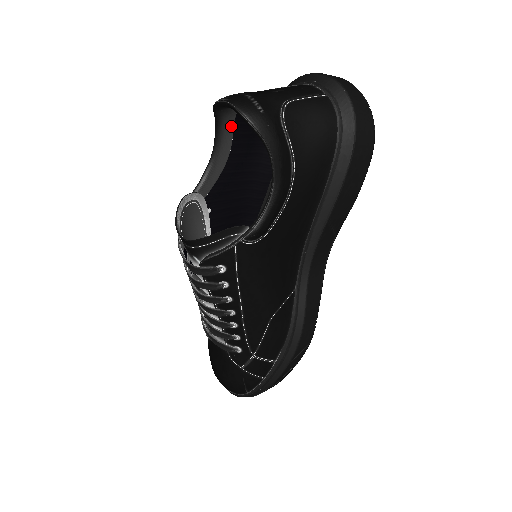
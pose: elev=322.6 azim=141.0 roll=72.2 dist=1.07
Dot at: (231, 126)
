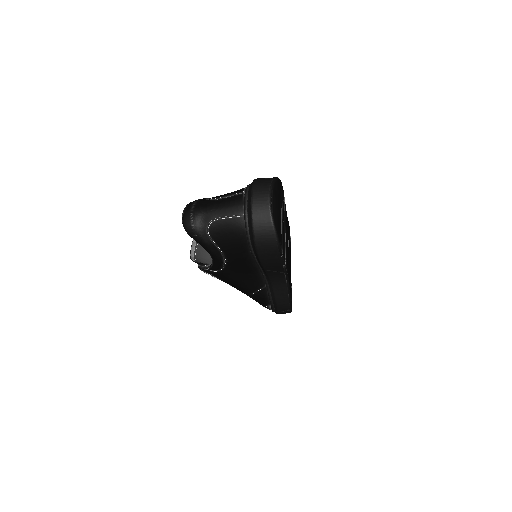
Dot at: occluded
